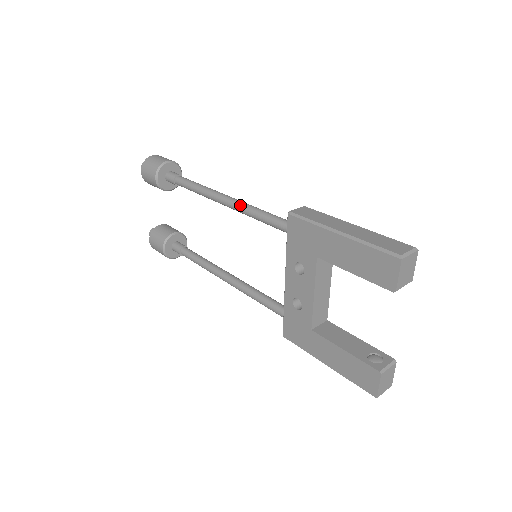
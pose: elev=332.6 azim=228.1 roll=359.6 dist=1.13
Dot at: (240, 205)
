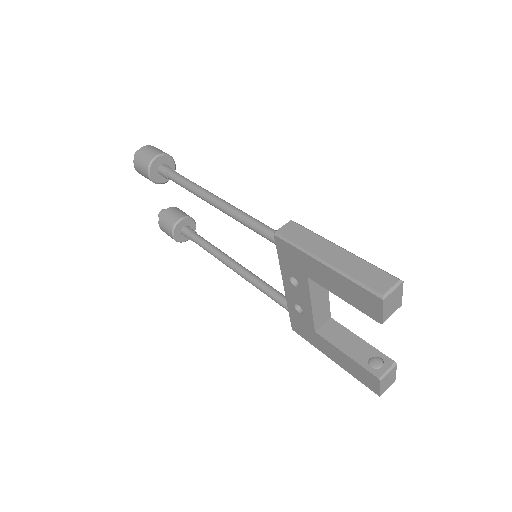
Dot at: (231, 212)
